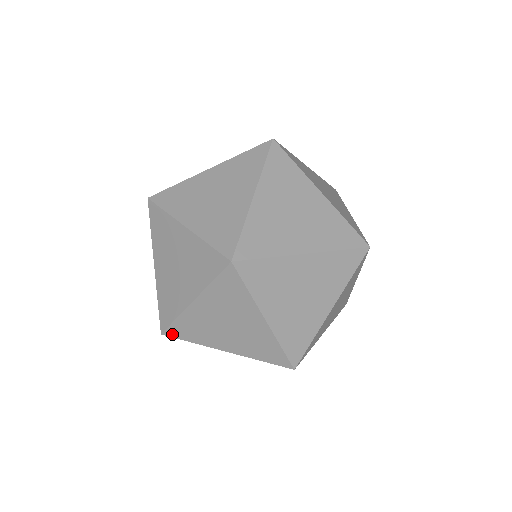
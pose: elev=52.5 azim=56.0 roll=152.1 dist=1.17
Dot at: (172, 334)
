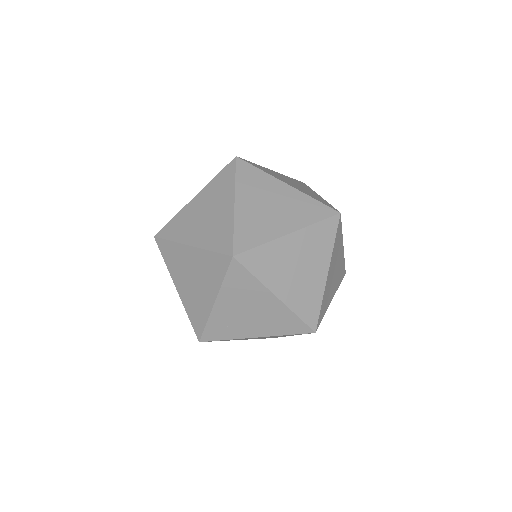
Dot at: (244, 260)
